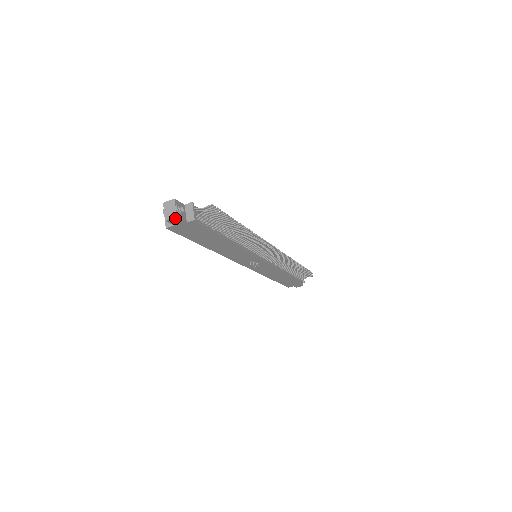
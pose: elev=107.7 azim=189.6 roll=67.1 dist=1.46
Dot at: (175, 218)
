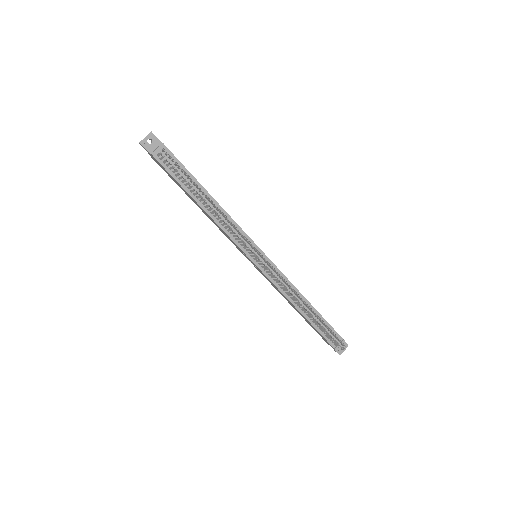
Dot at: (140, 143)
